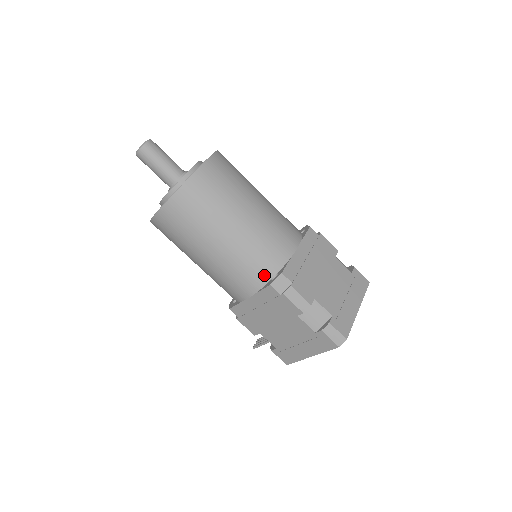
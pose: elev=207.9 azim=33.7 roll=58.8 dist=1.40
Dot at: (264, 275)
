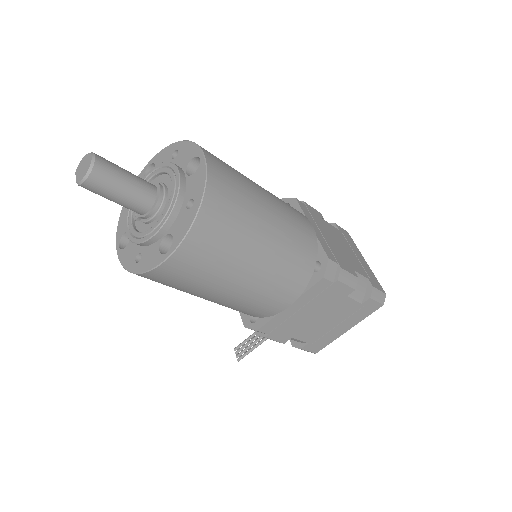
Dot at: (307, 270)
